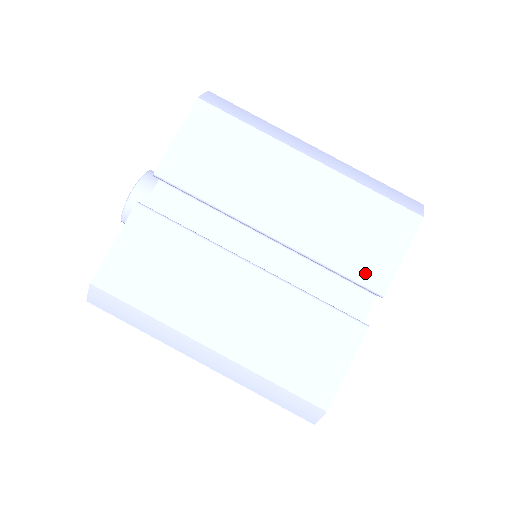
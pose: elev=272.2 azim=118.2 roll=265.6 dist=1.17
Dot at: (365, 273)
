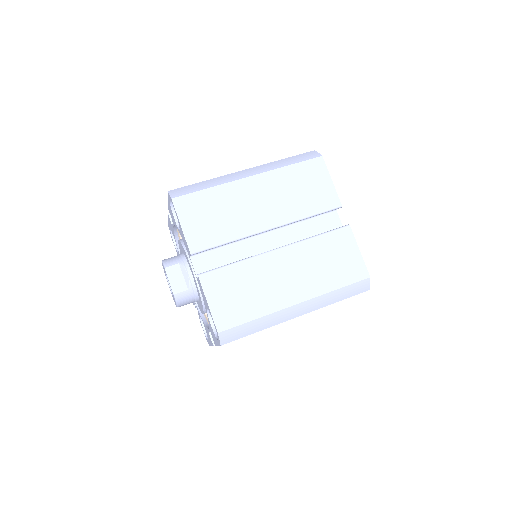
Dot at: occluded
